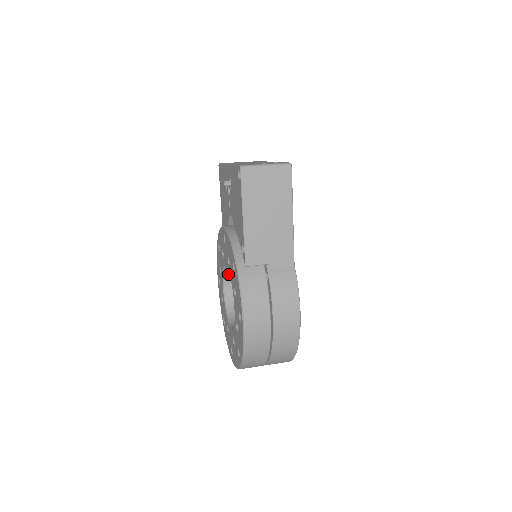
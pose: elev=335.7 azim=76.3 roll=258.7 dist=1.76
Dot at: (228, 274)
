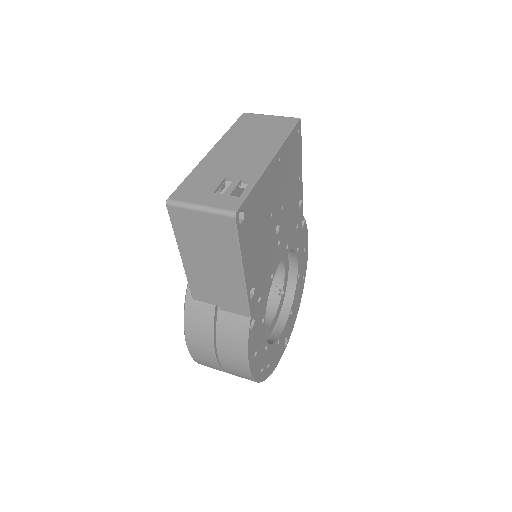
Dot at: occluded
